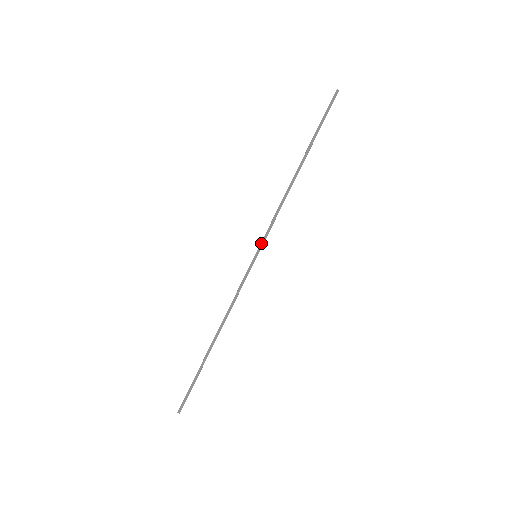
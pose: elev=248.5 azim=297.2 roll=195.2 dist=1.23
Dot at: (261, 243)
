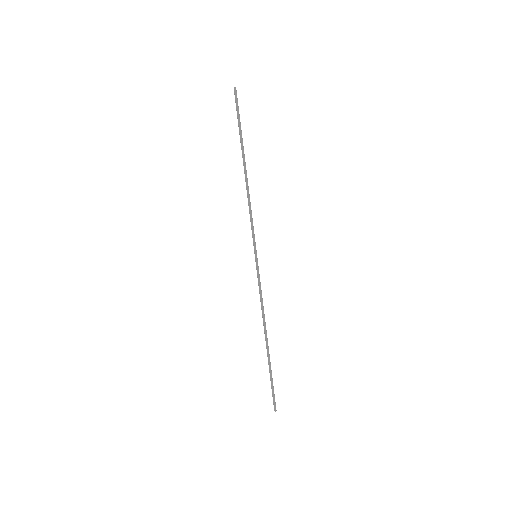
Dot at: (253, 244)
